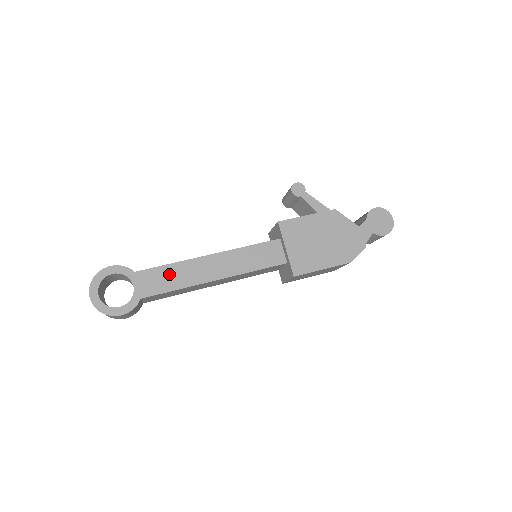
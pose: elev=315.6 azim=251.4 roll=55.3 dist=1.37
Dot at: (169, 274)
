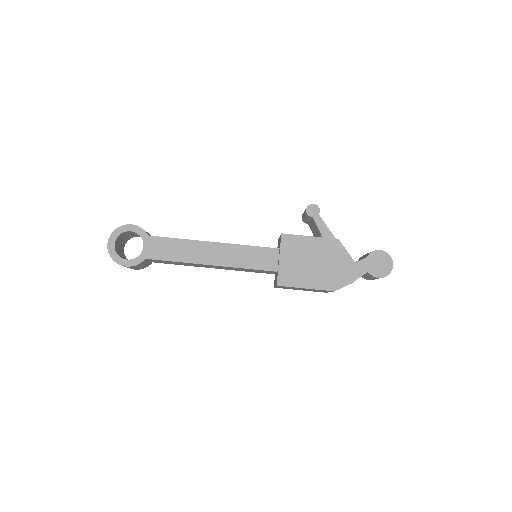
Dot at: (175, 247)
